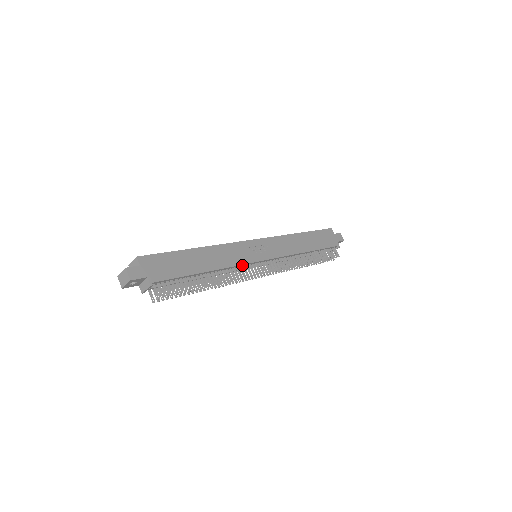
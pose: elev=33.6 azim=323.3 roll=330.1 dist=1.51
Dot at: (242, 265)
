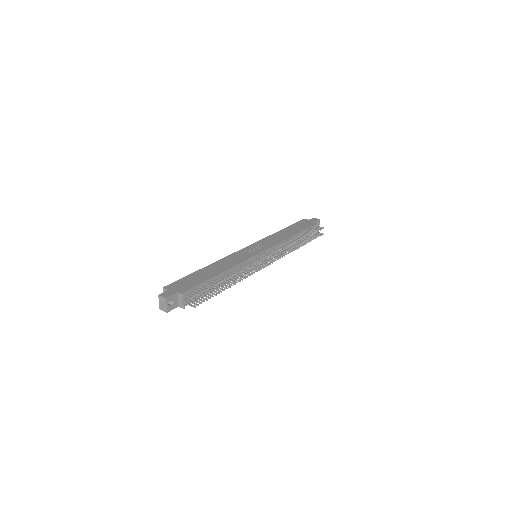
Dot at: (247, 261)
